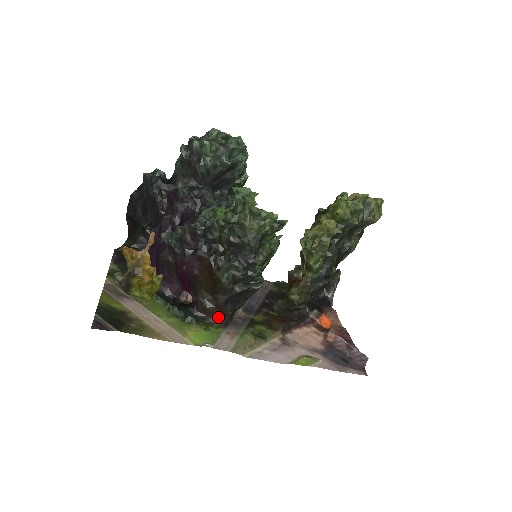
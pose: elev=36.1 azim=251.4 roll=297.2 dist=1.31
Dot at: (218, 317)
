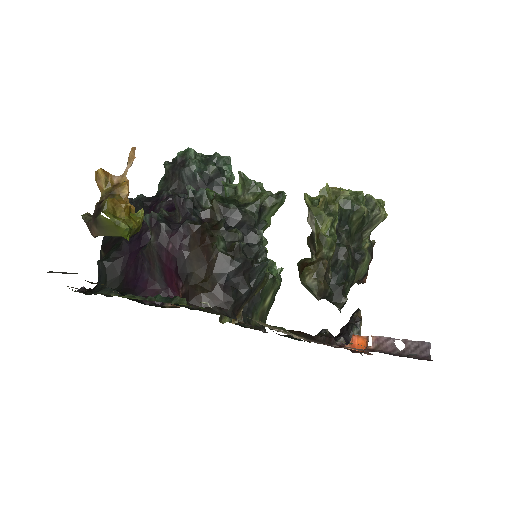
Dot at: (216, 307)
